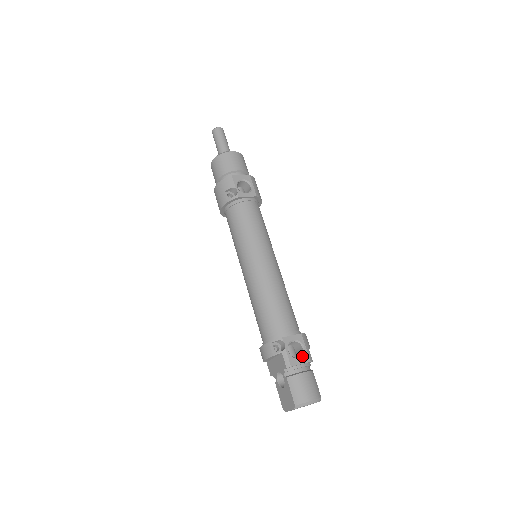
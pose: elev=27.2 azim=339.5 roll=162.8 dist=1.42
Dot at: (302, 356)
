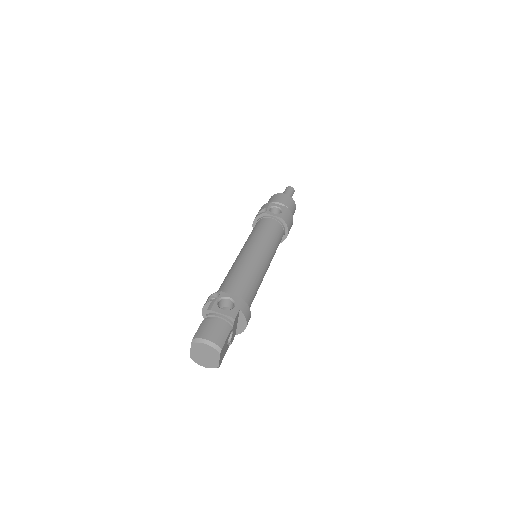
Dot at: (227, 310)
